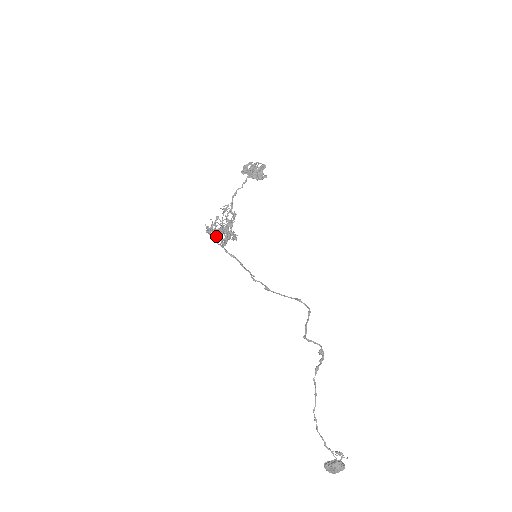
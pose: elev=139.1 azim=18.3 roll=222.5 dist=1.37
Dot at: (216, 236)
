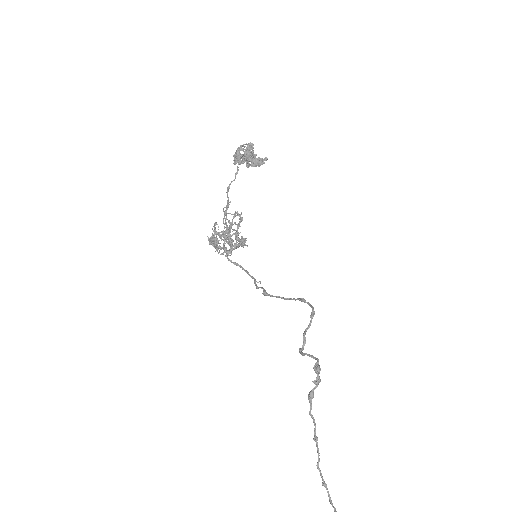
Dot at: (216, 245)
